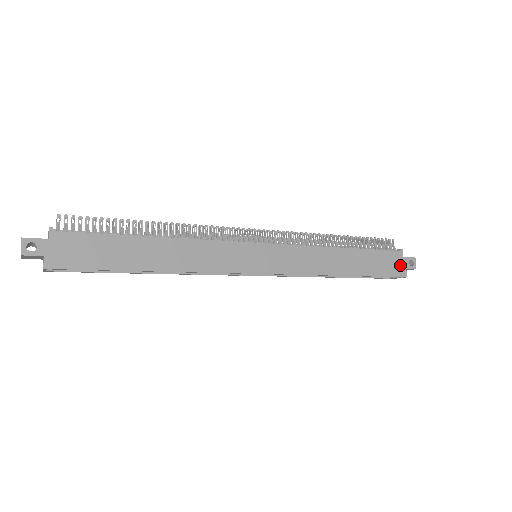
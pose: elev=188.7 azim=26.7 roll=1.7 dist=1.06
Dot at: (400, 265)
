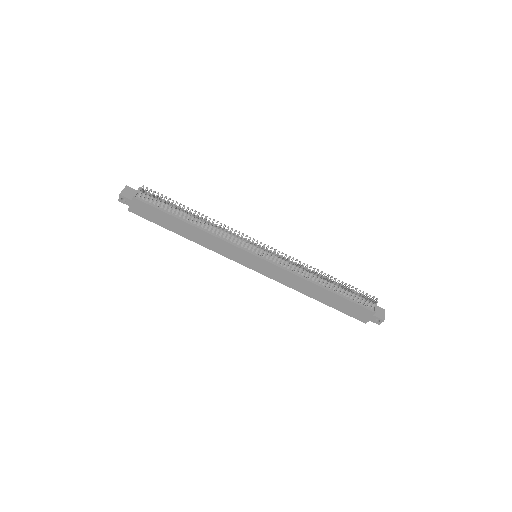
Dot at: (365, 316)
